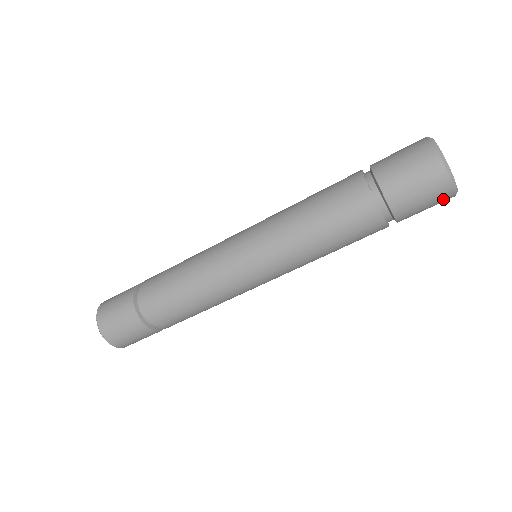
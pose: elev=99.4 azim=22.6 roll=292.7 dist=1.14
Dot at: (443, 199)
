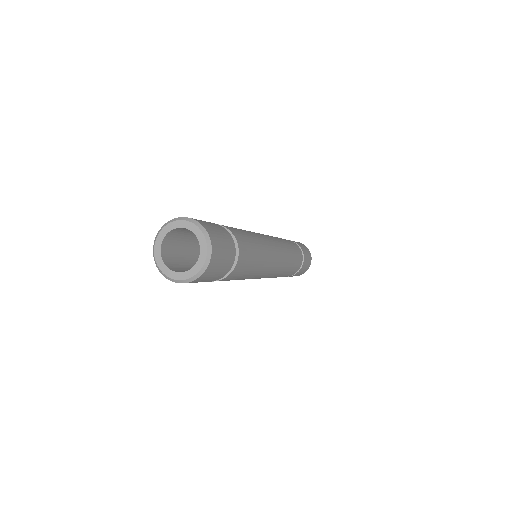
Dot at: (310, 259)
